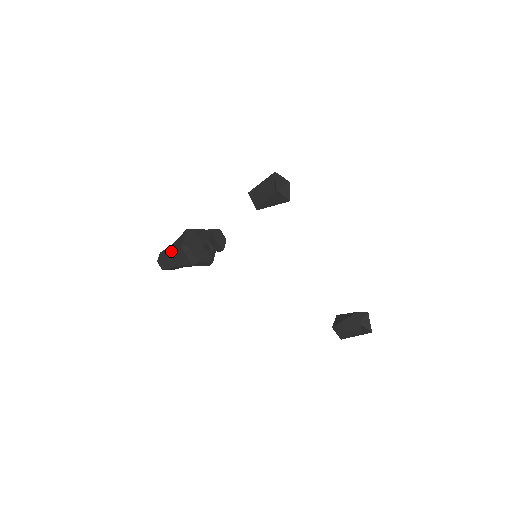
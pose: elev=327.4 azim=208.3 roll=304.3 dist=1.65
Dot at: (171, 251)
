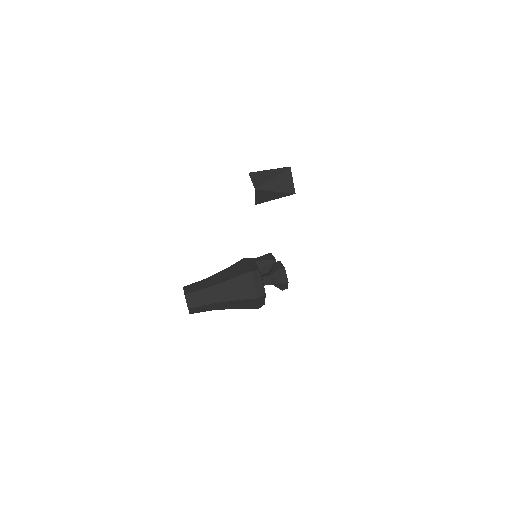
Dot at: (224, 298)
